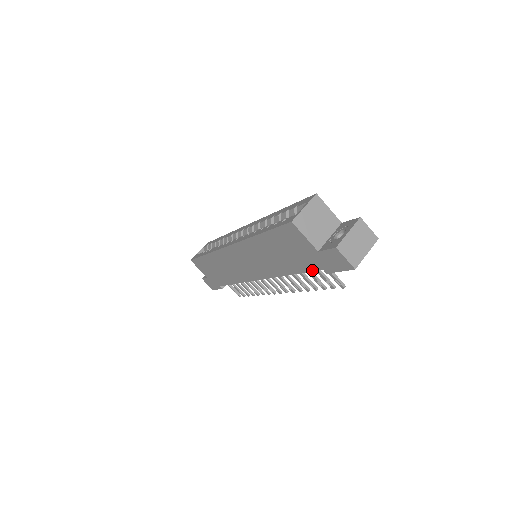
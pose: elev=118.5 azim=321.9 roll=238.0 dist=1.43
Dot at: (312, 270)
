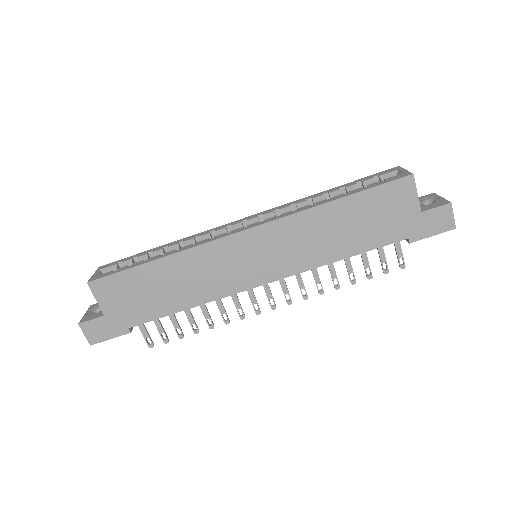
Dot at: (390, 243)
